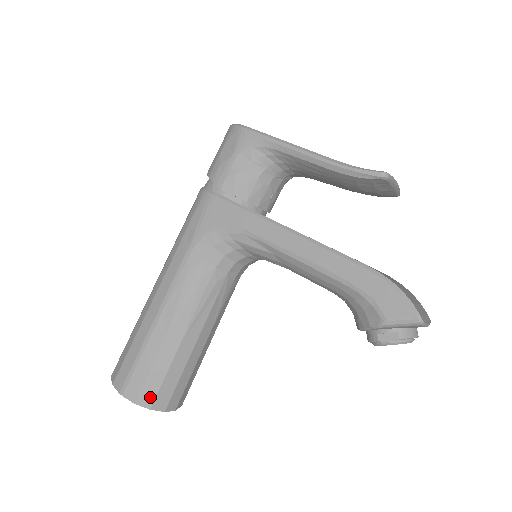
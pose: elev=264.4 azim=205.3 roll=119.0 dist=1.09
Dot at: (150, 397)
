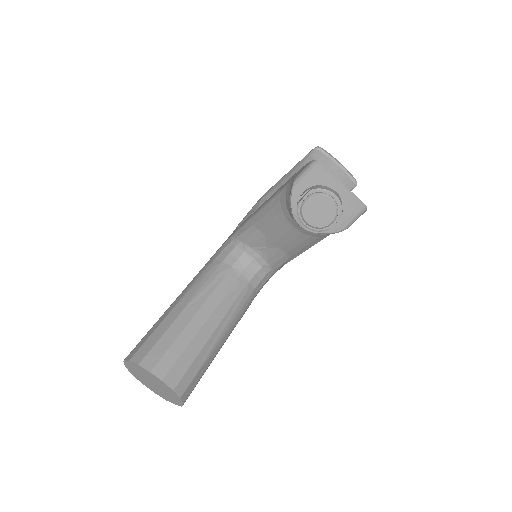
Dot at: (143, 354)
